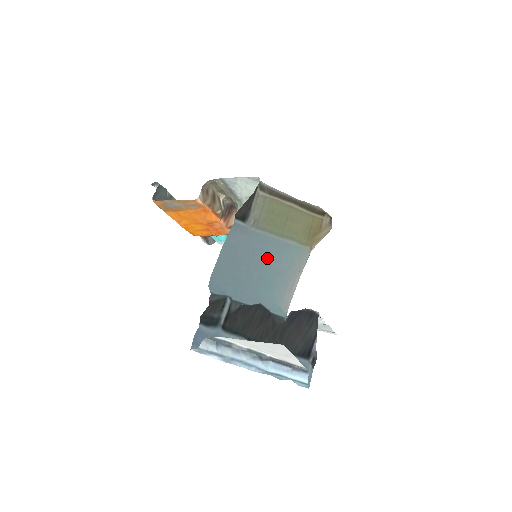
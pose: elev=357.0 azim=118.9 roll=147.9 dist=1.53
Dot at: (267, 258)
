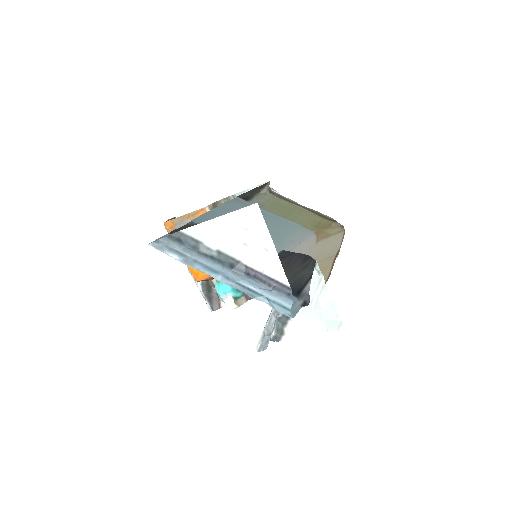
Dot at: occluded
